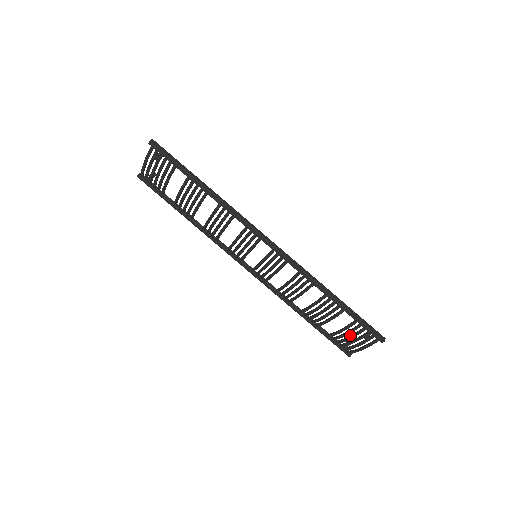
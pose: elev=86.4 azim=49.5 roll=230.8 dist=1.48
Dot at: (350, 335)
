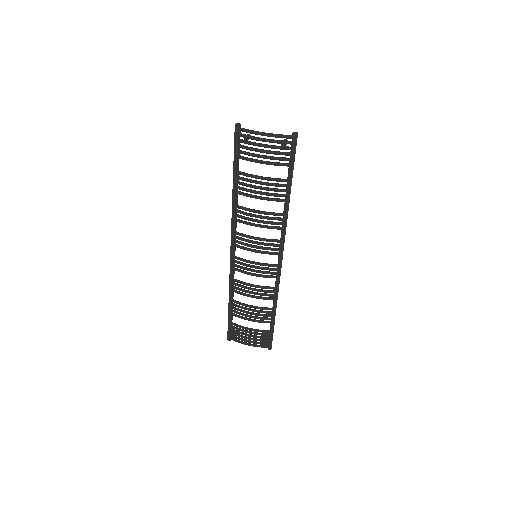
Dot at: occluded
